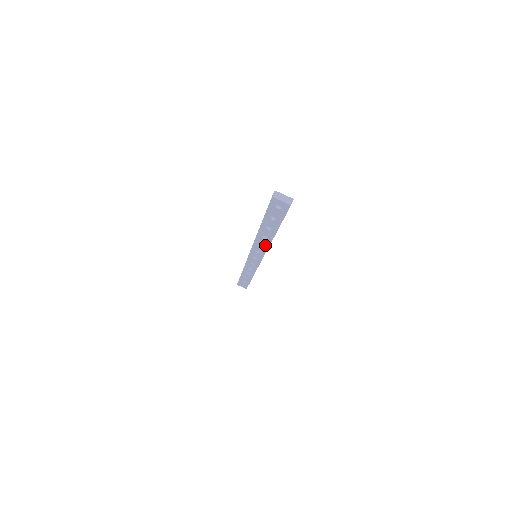
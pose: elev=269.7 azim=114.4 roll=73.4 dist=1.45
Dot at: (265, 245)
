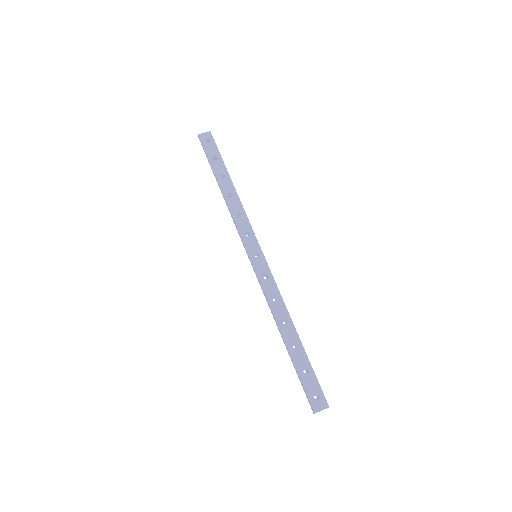
Dot at: (240, 210)
